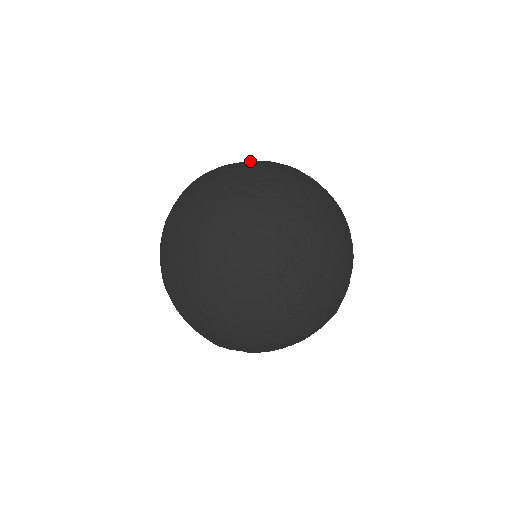
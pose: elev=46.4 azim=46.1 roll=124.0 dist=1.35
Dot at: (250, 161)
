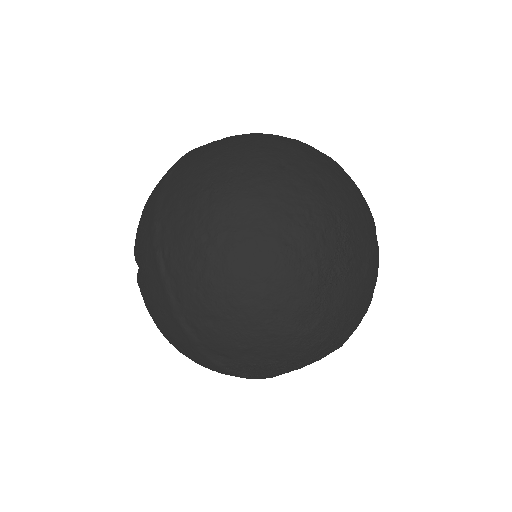
Dot at: occluded
